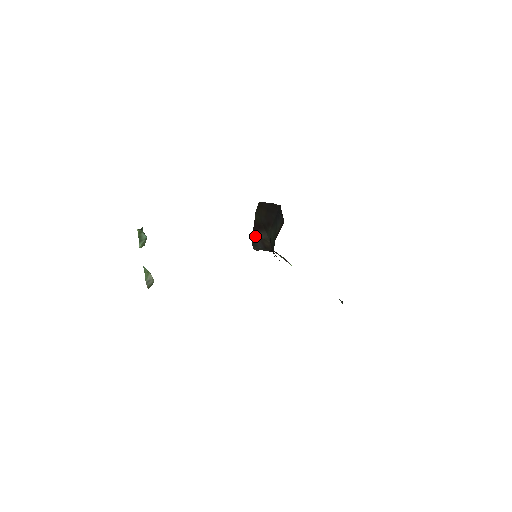
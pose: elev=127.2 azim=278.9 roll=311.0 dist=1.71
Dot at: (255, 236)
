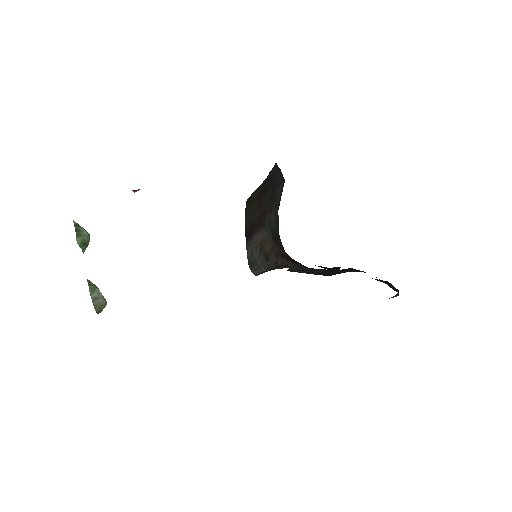
Dot at: (250, 247)
